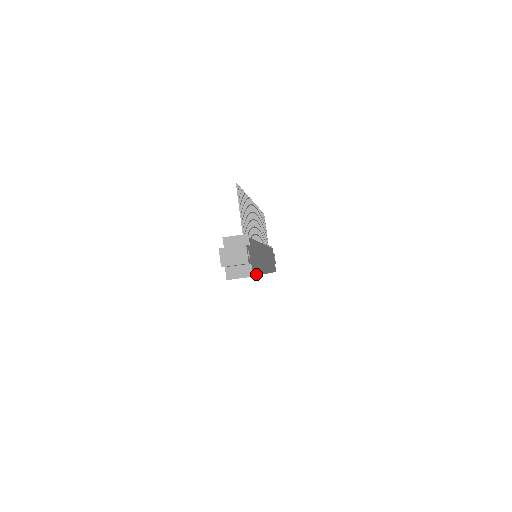
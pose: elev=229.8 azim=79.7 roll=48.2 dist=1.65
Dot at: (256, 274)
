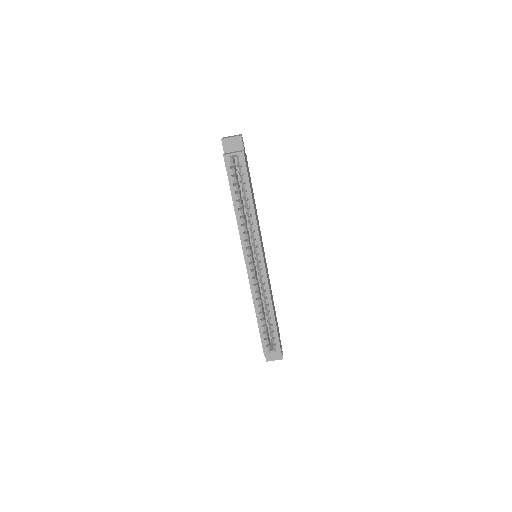
Dot at: occluded
